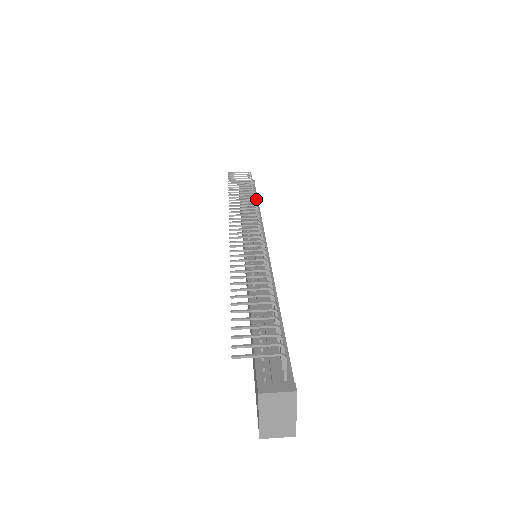
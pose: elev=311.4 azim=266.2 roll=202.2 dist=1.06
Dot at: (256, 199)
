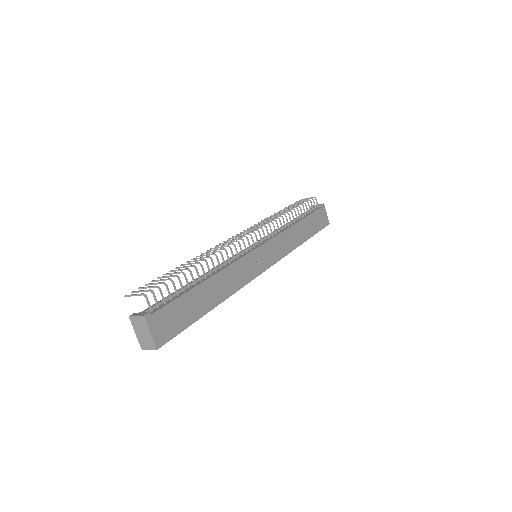
Dot at: (304, 217)
